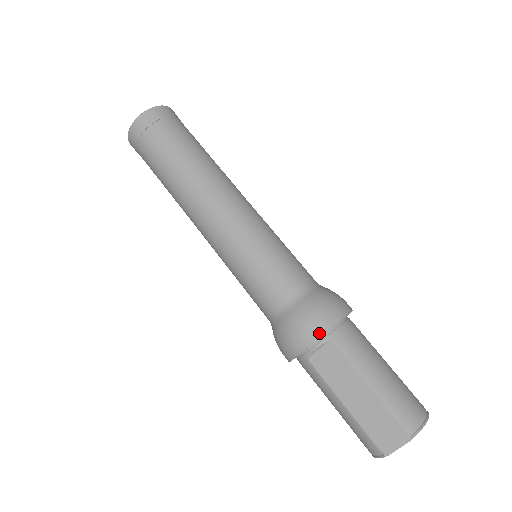
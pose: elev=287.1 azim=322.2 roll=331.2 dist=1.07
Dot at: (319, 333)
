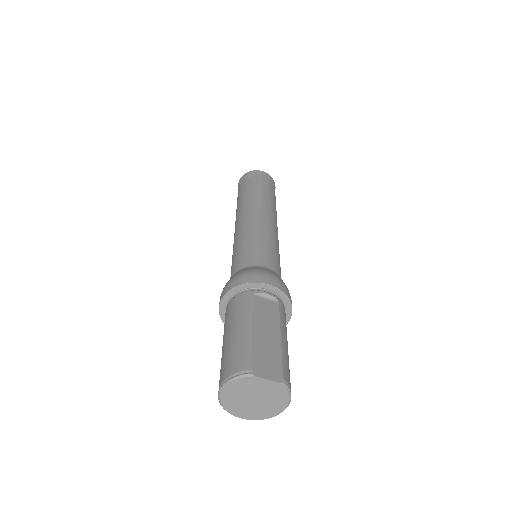
Dot at: (280, 288)
